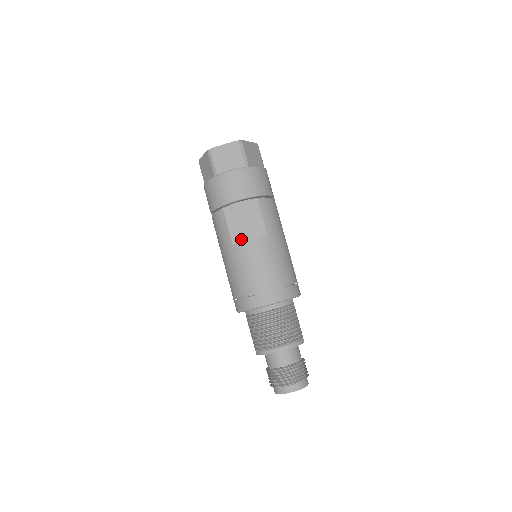
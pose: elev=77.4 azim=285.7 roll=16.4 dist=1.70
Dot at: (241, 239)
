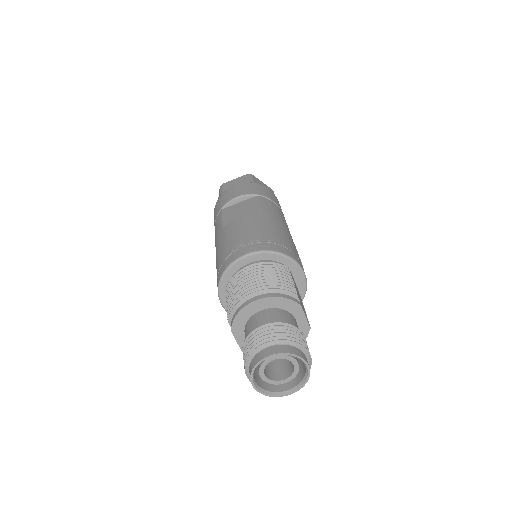
Dot at: occluded
